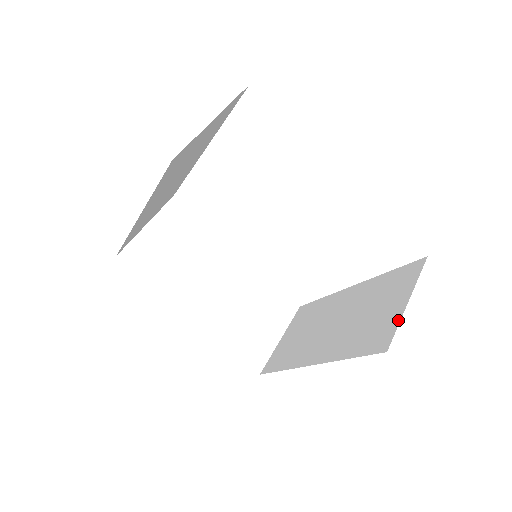
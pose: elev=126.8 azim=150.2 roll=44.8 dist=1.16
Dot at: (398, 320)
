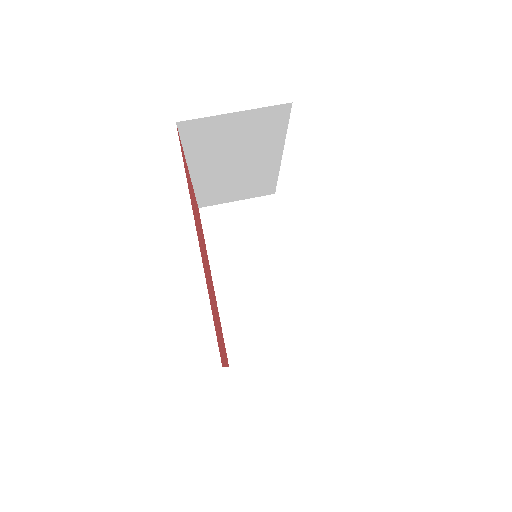
Dot at: occluded
